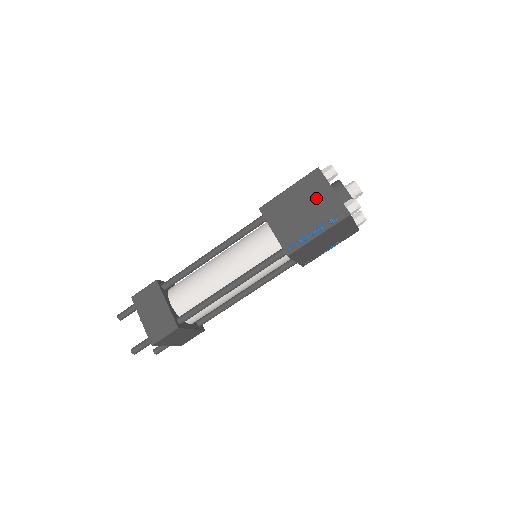
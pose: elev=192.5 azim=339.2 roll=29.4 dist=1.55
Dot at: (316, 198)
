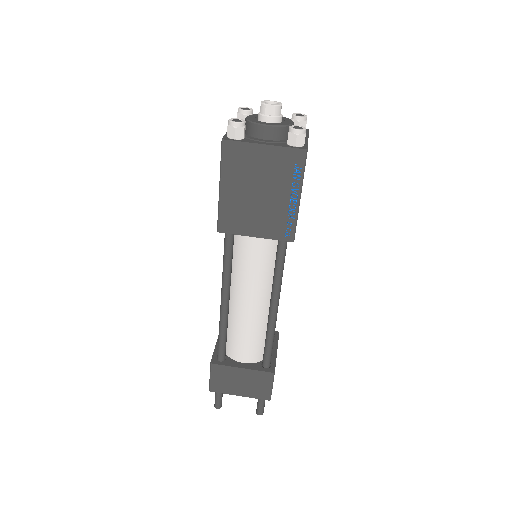
Dot at: (257, 170)
